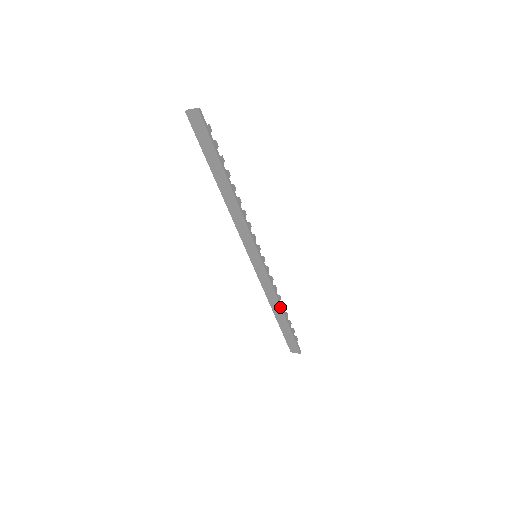
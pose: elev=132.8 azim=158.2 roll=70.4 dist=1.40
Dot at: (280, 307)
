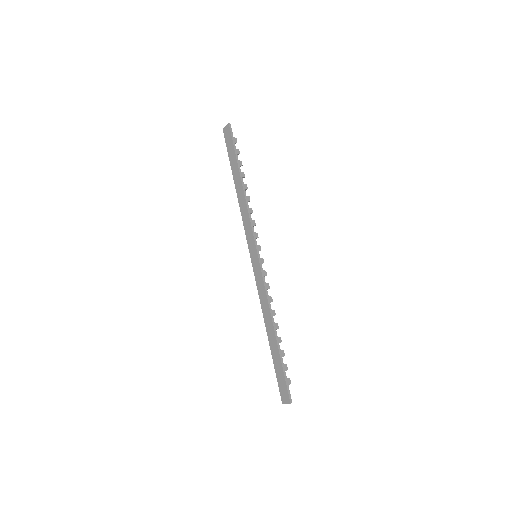
Dot at: (271, 321)
